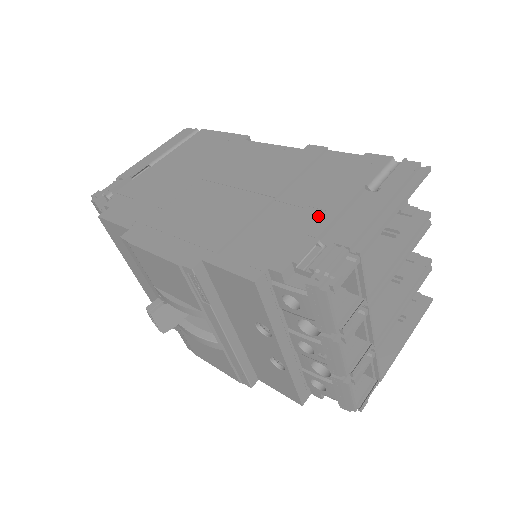
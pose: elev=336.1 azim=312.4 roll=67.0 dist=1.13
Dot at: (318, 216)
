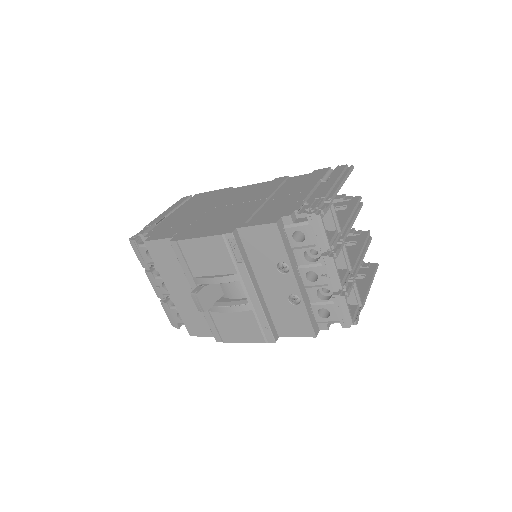
Dot at: (299, 195)
